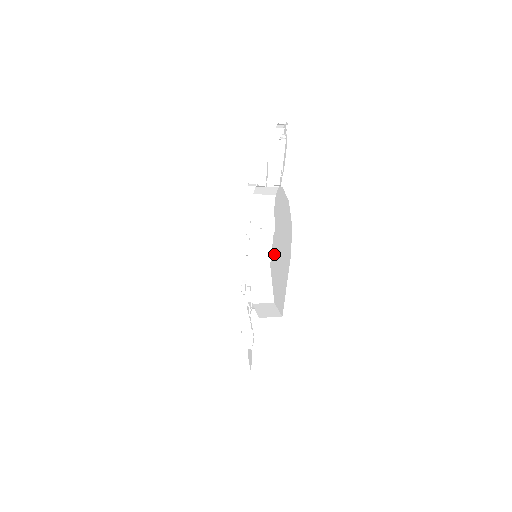
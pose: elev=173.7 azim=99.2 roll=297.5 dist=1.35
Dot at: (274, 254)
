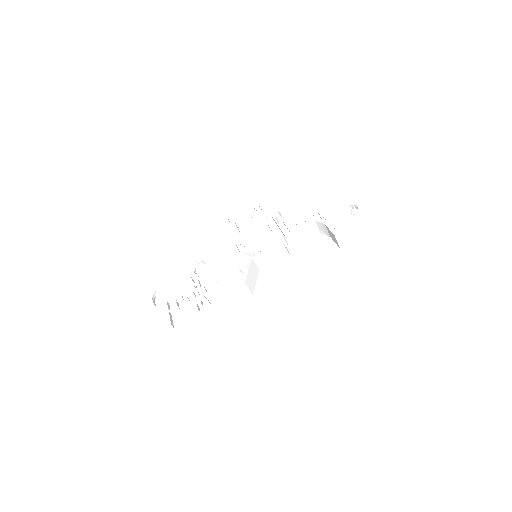
Dot at: (278, 266)
